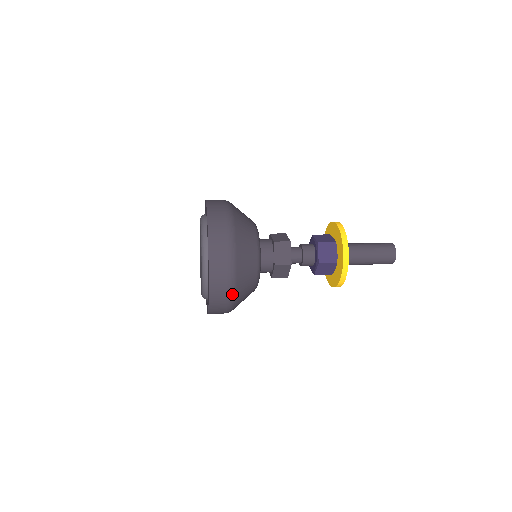
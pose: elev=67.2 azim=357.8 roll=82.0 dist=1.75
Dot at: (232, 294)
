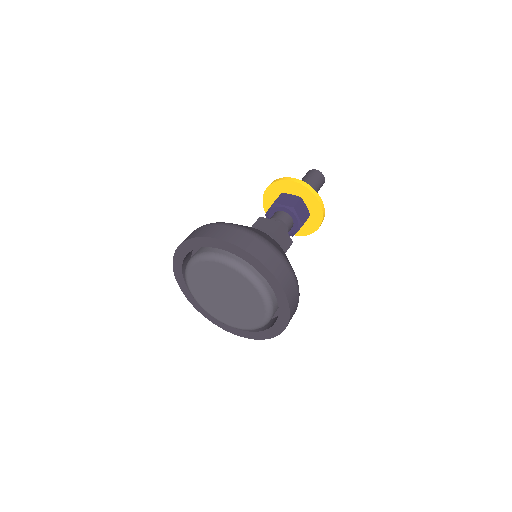
Dot at: occluded
